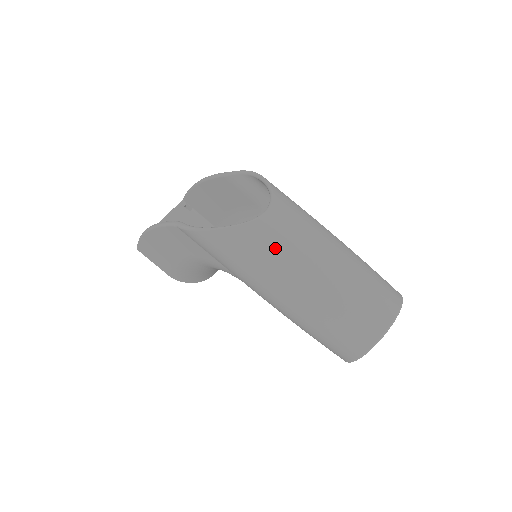
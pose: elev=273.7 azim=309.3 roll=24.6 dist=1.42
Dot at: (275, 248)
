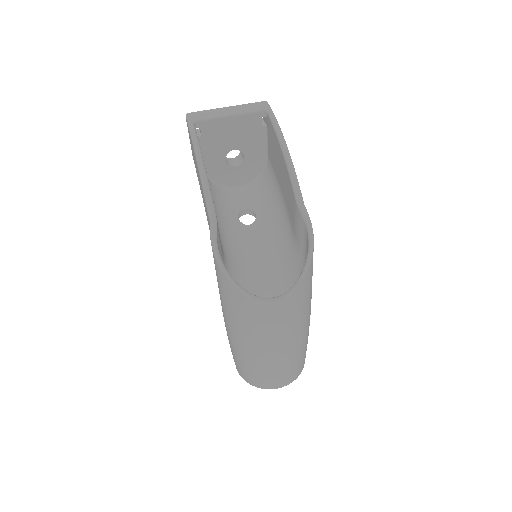
Dot at: (253, 322)
